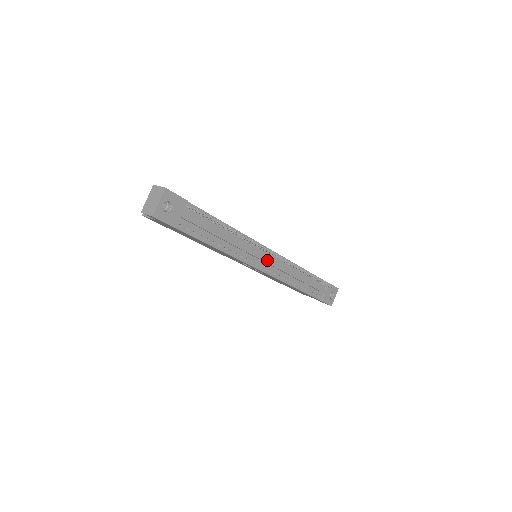
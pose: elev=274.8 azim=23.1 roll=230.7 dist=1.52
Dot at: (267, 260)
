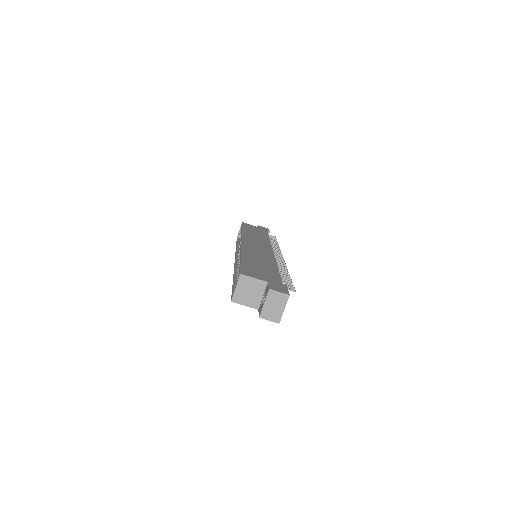
Dot at: occluded
